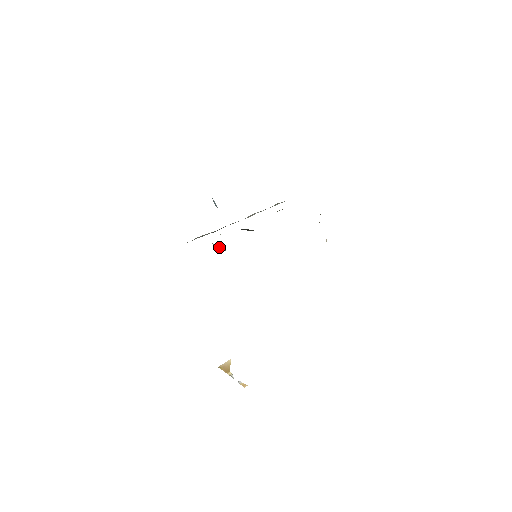
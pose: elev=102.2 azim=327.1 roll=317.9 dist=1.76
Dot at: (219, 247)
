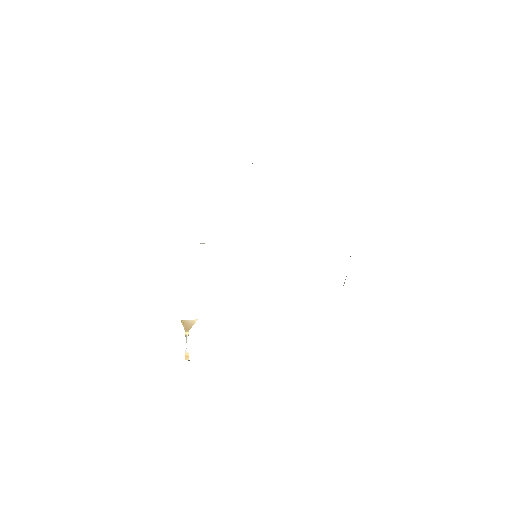
Dot at: occluded
